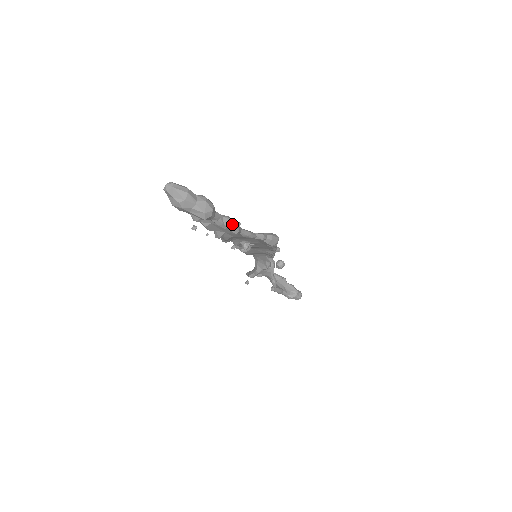
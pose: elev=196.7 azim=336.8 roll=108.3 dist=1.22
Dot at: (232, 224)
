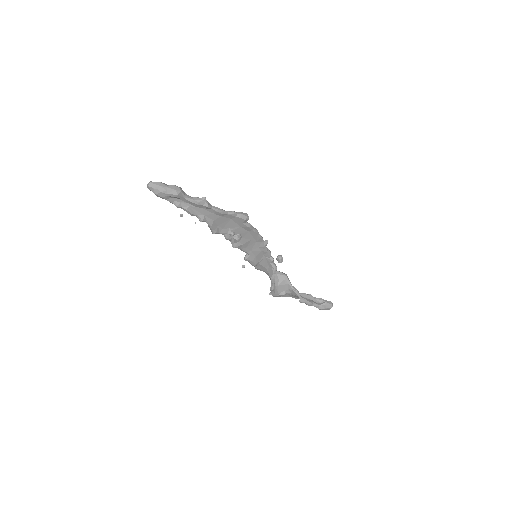
Dot at: (200, 199)
